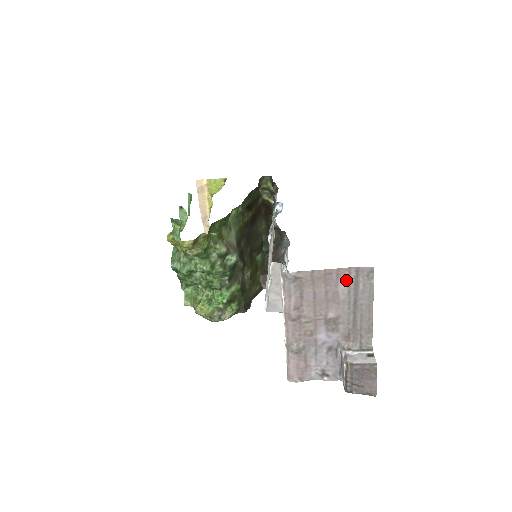
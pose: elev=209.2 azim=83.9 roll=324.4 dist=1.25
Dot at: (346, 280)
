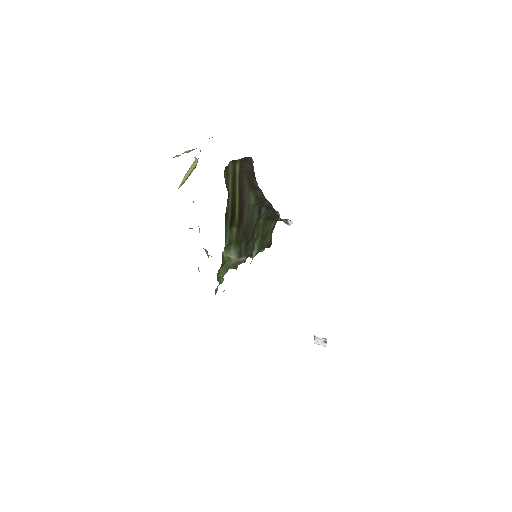
Dot at: occluded
